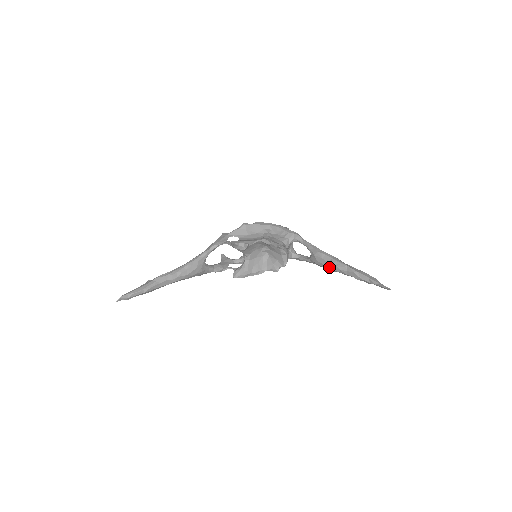
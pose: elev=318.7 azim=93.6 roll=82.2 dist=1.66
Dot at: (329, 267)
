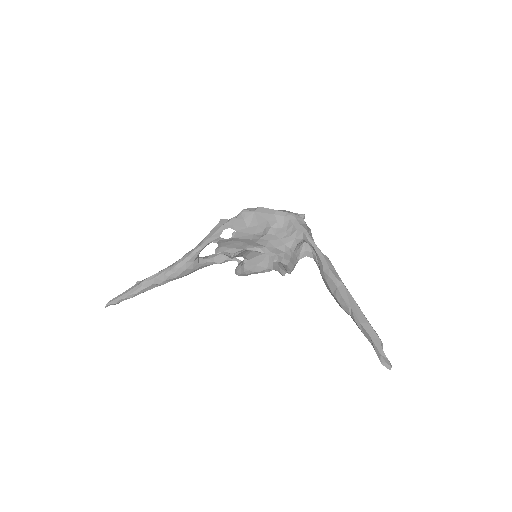
Dot at: occluded
